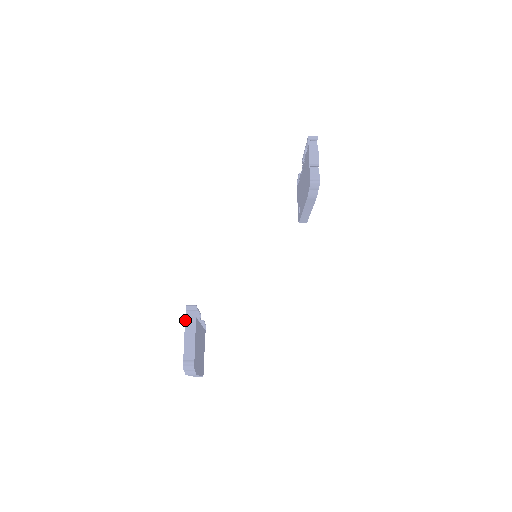
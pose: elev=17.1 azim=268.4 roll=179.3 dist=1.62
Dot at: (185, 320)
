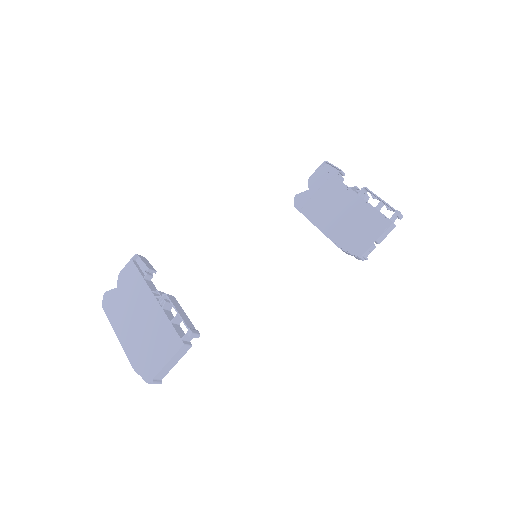
Dot at: (182, 347)
